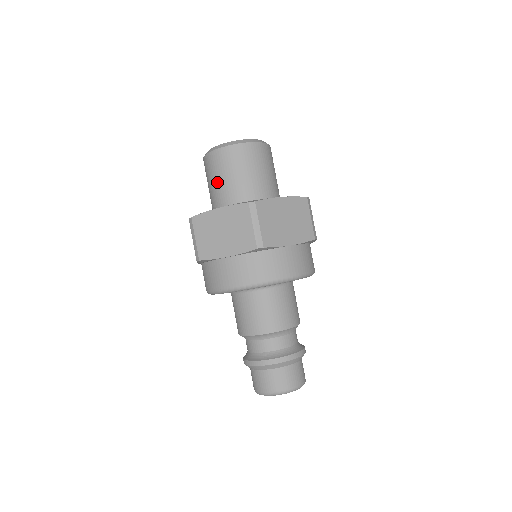
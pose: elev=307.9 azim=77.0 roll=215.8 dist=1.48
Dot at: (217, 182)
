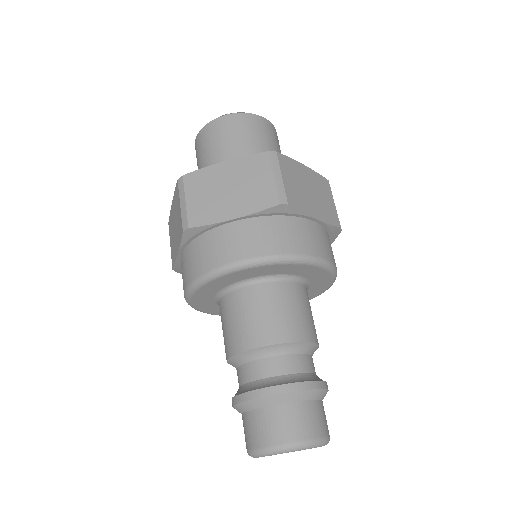
Dot at: (216, 152)
